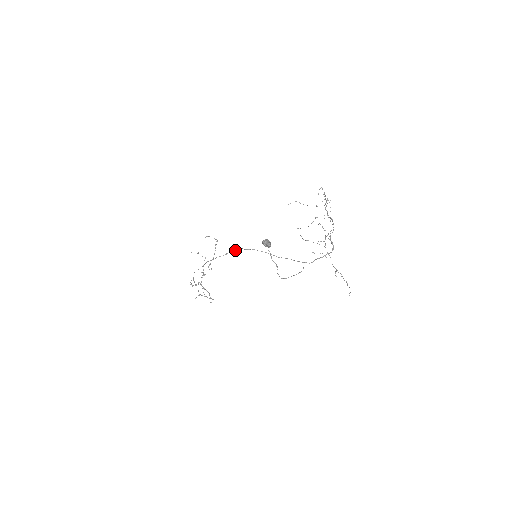
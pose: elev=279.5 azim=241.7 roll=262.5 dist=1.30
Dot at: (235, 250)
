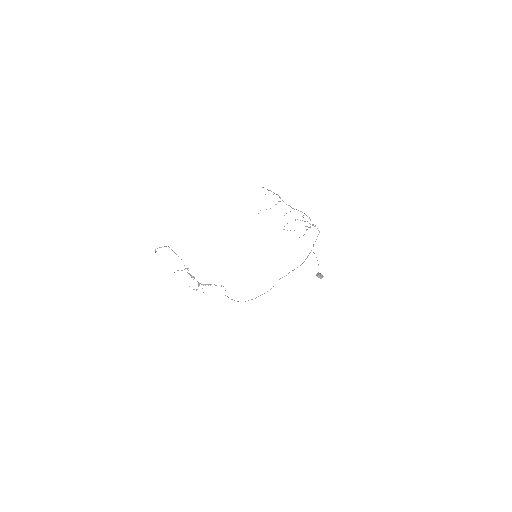
Dot at: occluded
